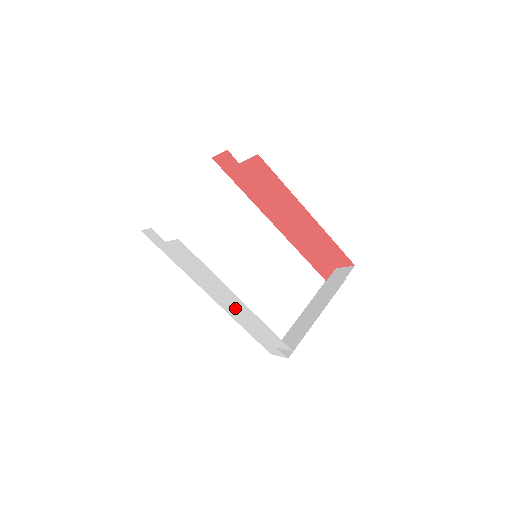
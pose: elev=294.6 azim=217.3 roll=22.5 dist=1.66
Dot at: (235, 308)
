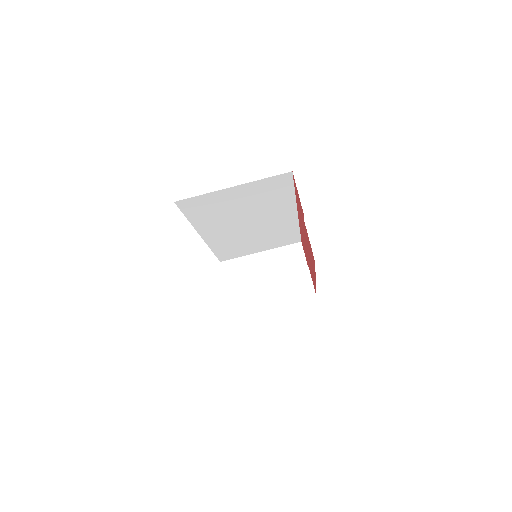
Dot at: occluded
